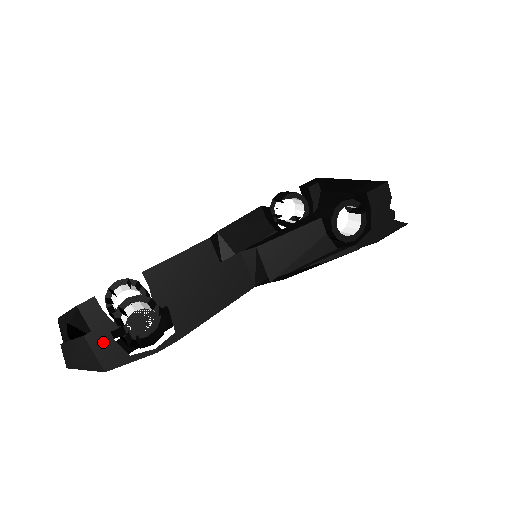
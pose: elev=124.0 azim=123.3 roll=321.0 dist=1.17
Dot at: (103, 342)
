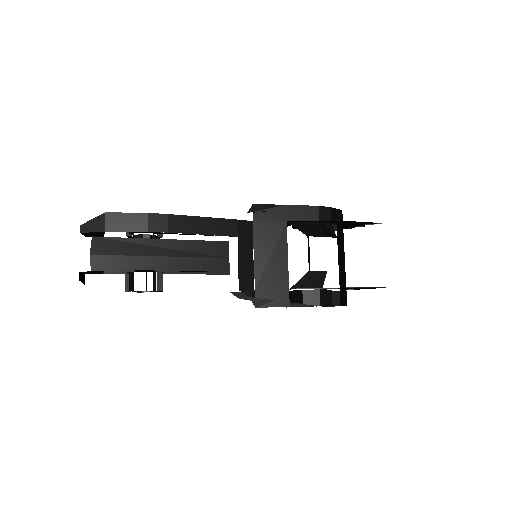
Dot at: occluded
